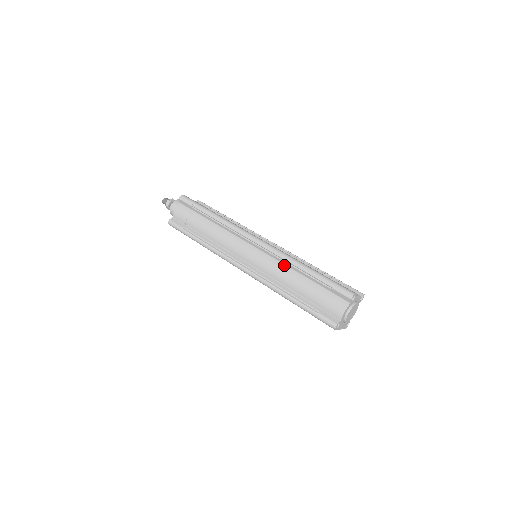
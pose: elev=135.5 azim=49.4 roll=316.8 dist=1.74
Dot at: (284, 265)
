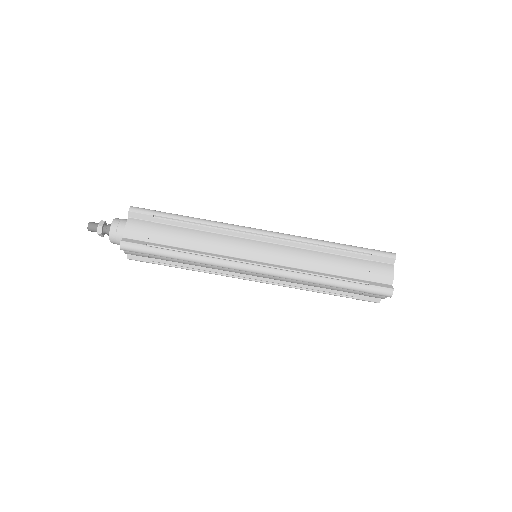
Dot at: occluded
